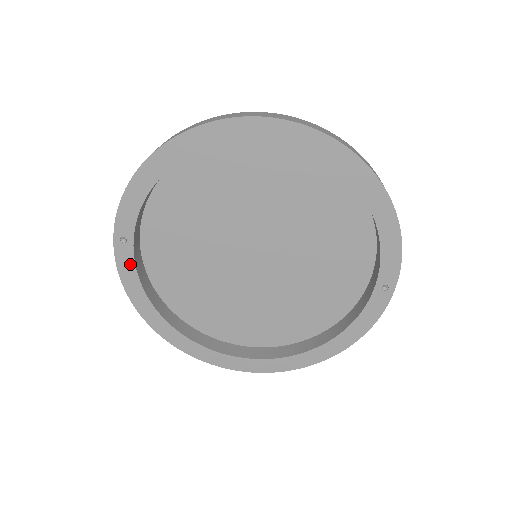
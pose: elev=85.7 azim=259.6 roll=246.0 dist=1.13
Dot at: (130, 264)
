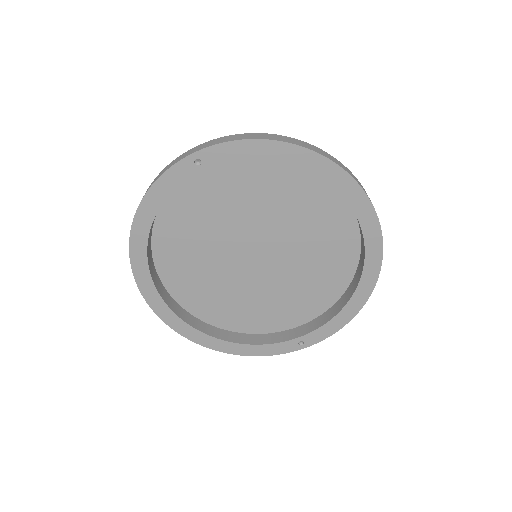
Dot at: (179, 179)
